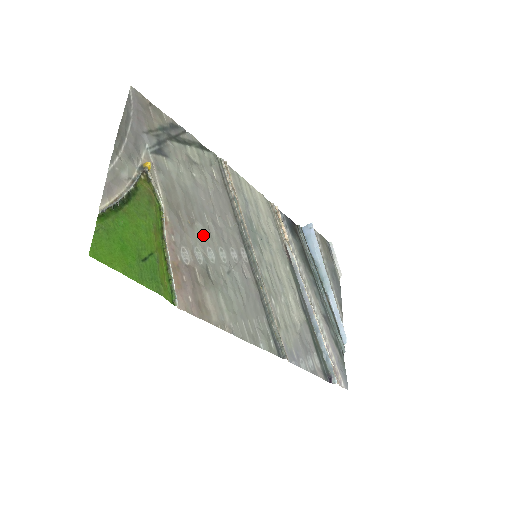
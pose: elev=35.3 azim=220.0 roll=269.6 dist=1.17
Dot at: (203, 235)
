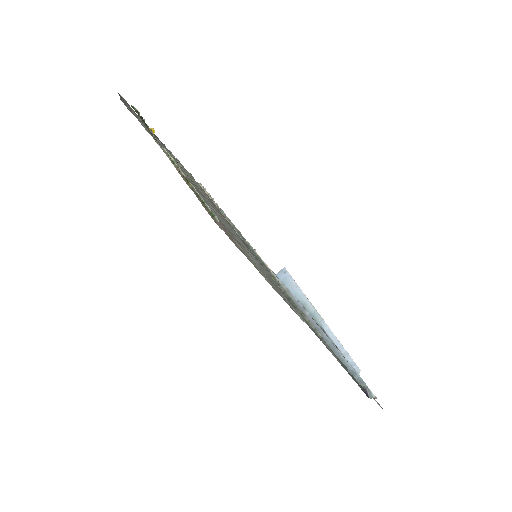
Dot at: (211, 206)
